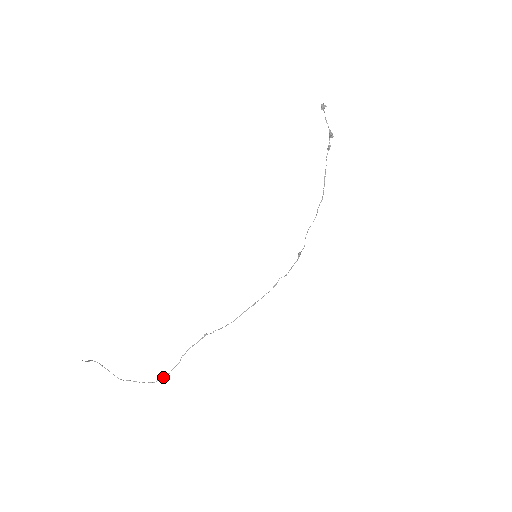
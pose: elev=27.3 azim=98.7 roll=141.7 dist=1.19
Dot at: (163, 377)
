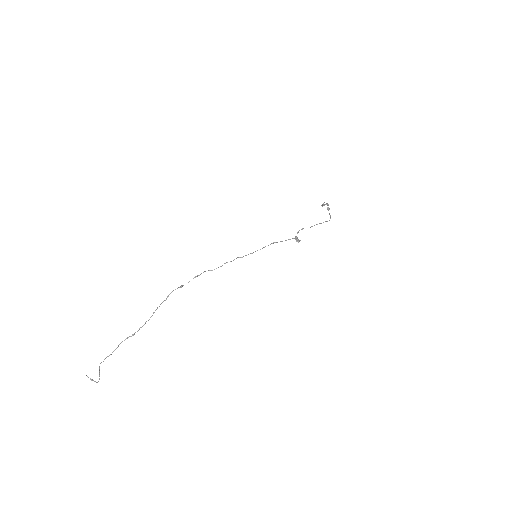
Dot at: (133, 334)
